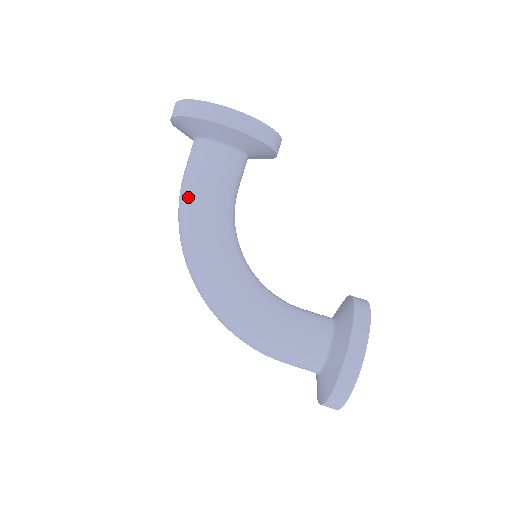
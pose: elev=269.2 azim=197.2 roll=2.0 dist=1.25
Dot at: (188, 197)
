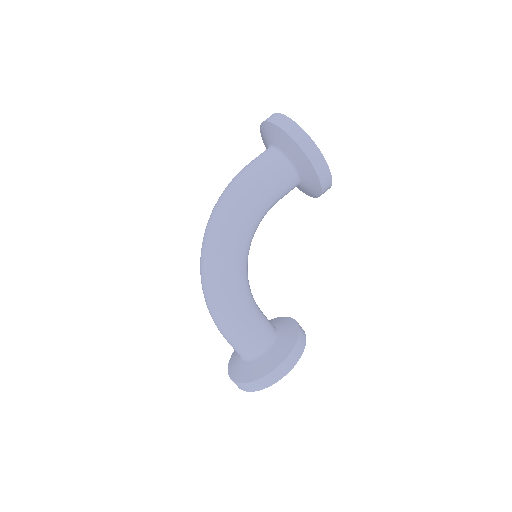
Dot at: (247, 188)
